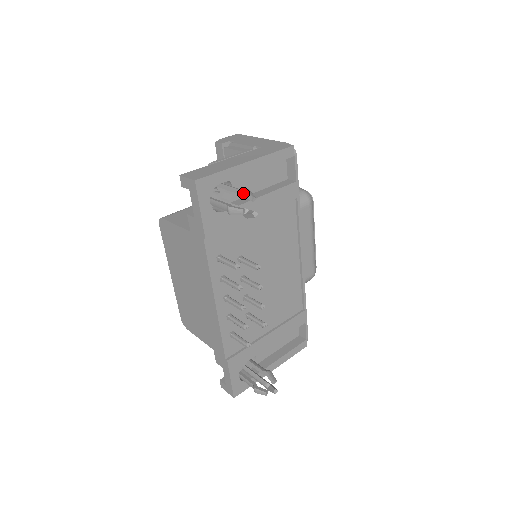
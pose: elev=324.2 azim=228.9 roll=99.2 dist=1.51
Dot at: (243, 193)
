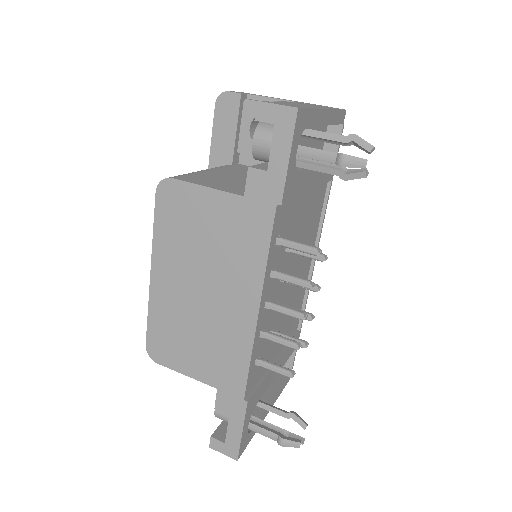
Dot at: (354, 141)
